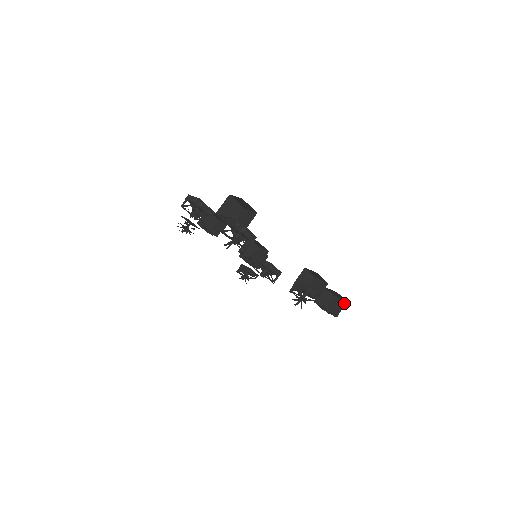
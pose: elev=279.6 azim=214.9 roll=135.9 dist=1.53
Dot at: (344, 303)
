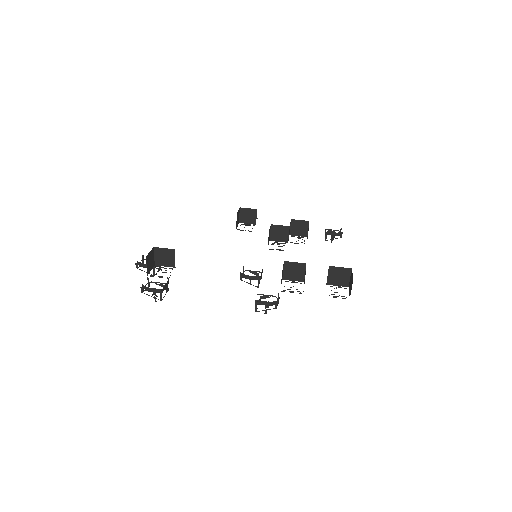
Dot at: (352, 281)
